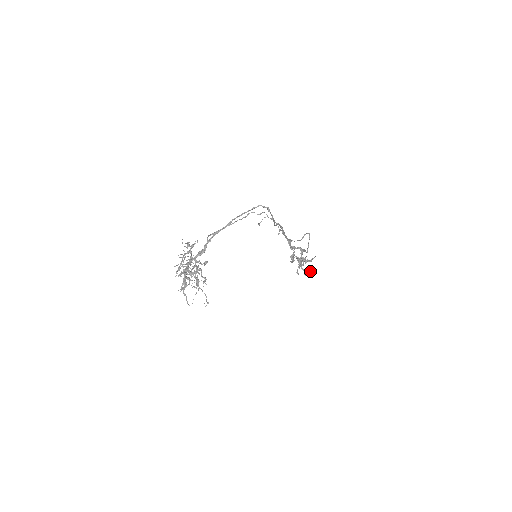
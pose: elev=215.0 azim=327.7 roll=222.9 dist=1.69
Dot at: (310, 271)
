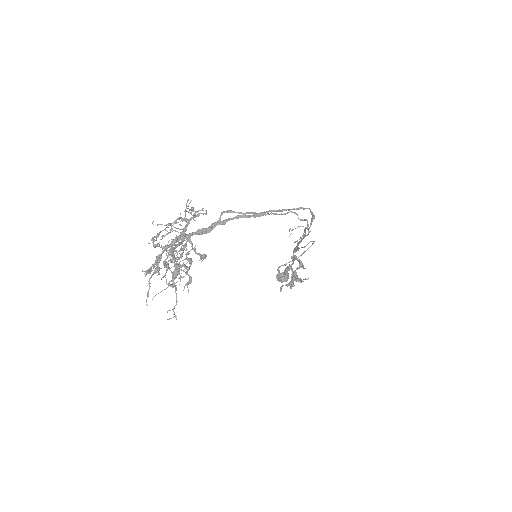
Dot at: (285, 277)
